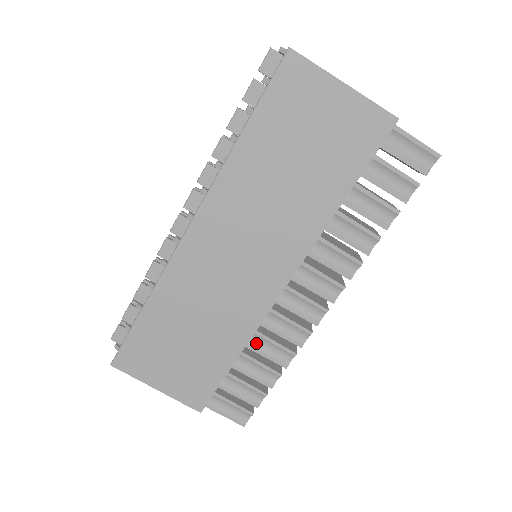
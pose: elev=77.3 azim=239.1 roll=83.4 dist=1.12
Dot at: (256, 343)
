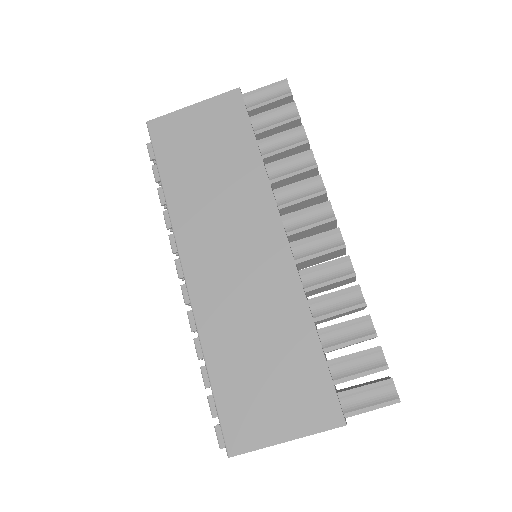
Dot at: (321, 311)
